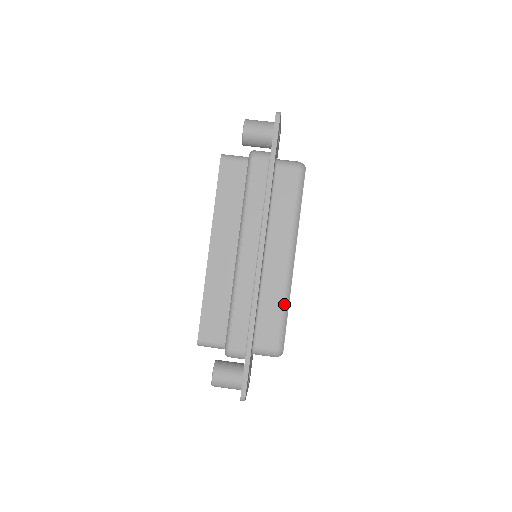
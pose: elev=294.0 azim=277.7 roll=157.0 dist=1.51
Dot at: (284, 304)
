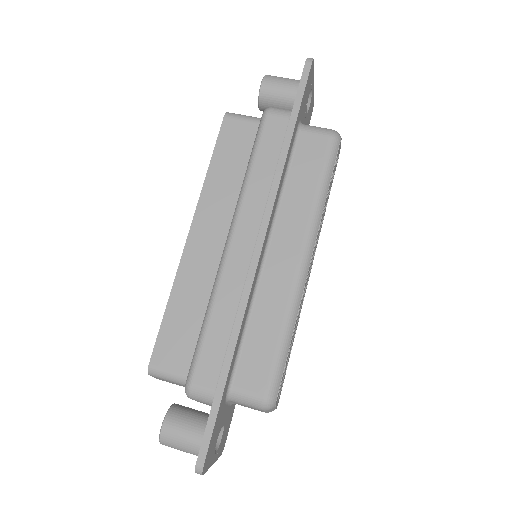
Dot at: (286, 326)
